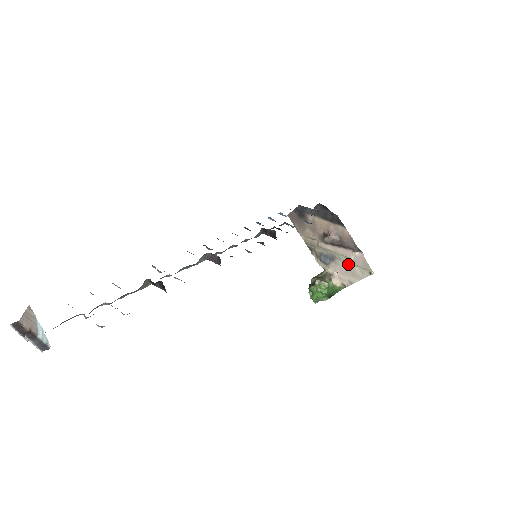
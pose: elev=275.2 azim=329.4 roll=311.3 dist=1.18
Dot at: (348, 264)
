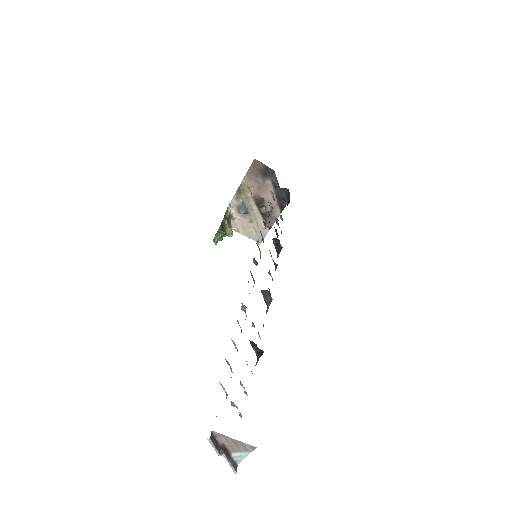
Dot at: (252, 224)
